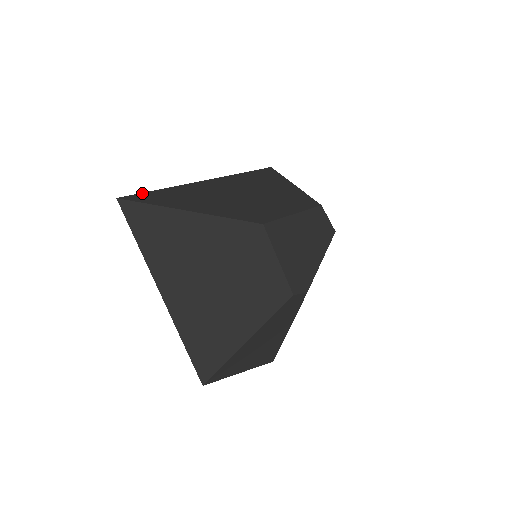
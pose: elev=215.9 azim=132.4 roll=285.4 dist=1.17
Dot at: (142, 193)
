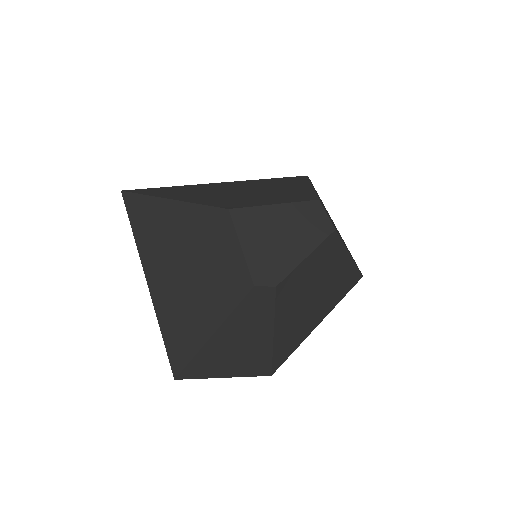
Dot at: (148, 188)
